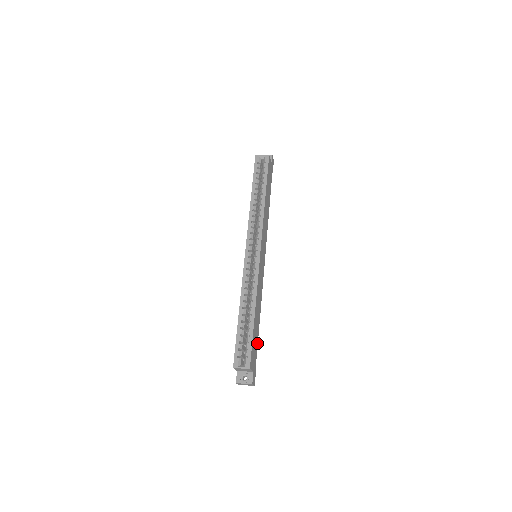
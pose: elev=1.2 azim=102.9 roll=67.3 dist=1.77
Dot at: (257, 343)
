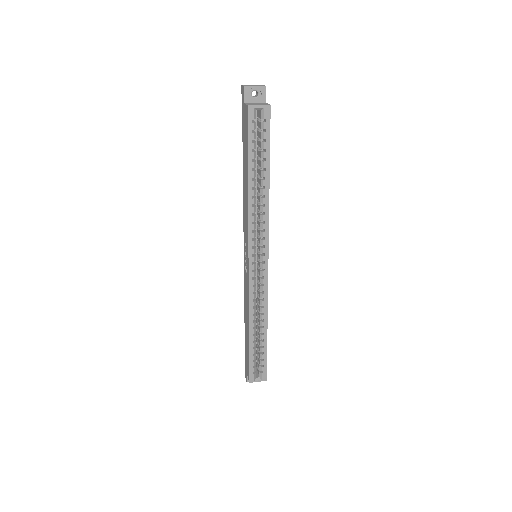
Dot at: occluded
